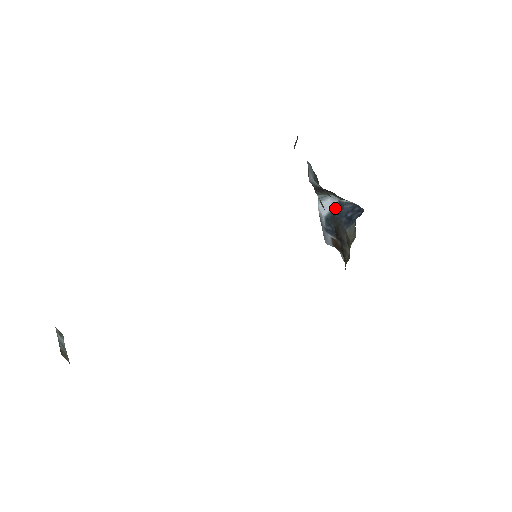
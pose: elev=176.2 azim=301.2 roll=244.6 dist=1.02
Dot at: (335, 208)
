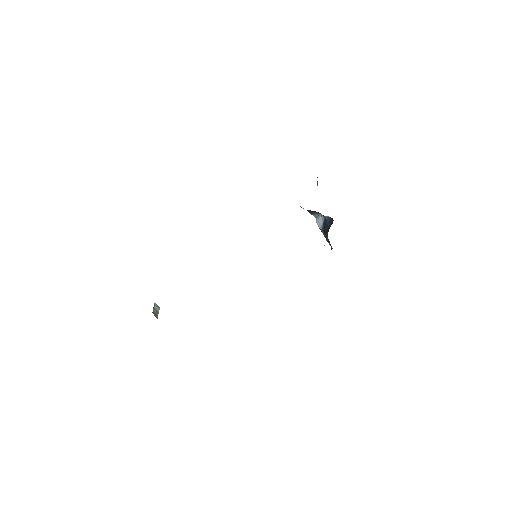
Dot at: (324, 222)
